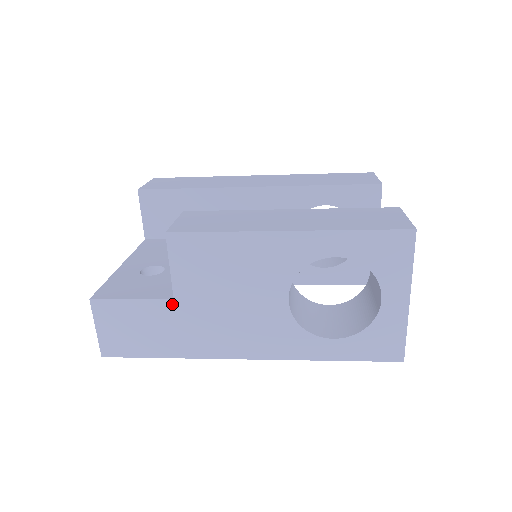
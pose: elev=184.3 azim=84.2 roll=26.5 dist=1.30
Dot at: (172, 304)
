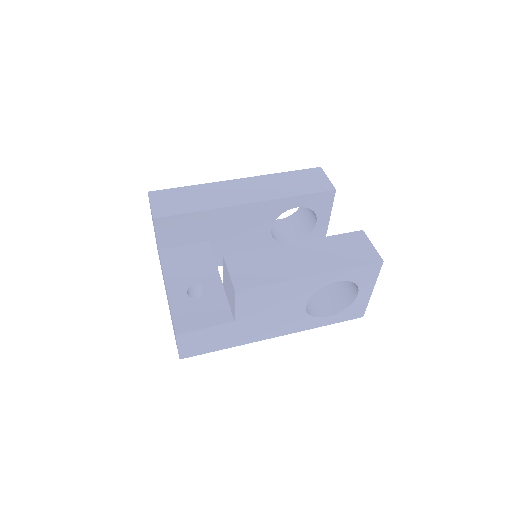
Dot at: (233, 324)
